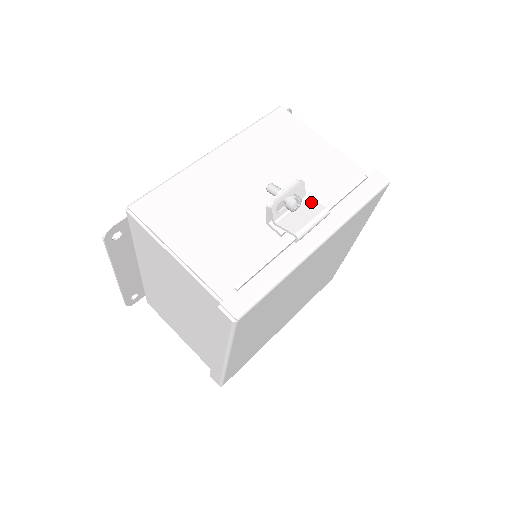
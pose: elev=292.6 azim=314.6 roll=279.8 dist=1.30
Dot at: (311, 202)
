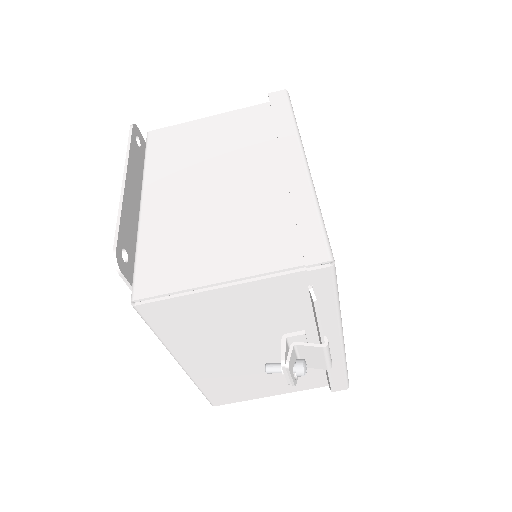
Dot at: (305, 348)
